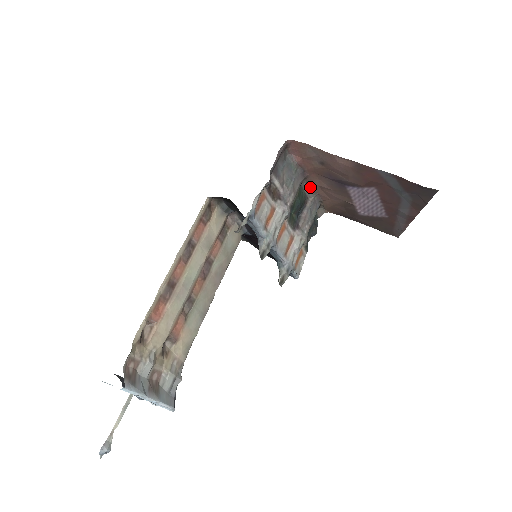
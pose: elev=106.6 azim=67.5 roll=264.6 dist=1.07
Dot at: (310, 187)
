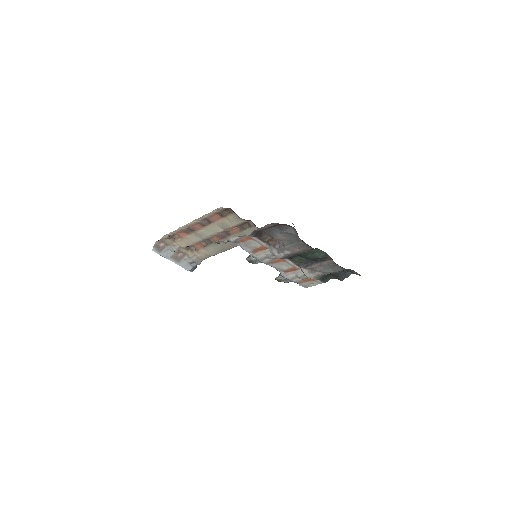
Dot at: occluded
